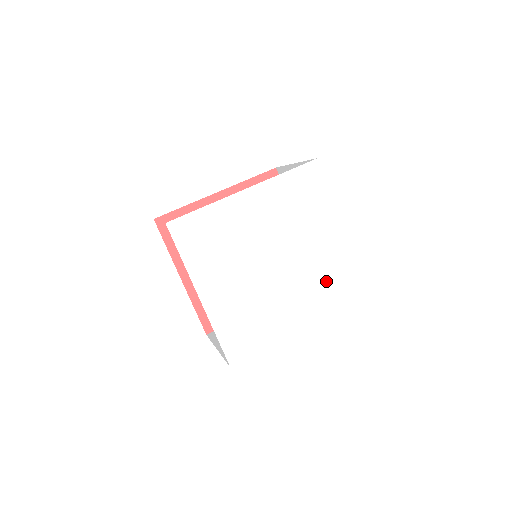
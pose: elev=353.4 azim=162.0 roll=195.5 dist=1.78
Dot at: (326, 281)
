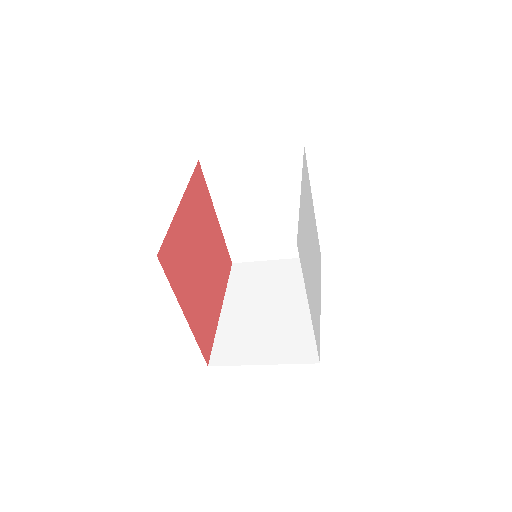
Dot at: (317, 254)
